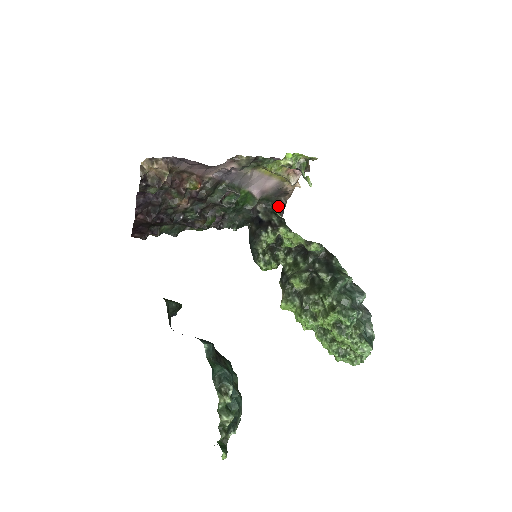
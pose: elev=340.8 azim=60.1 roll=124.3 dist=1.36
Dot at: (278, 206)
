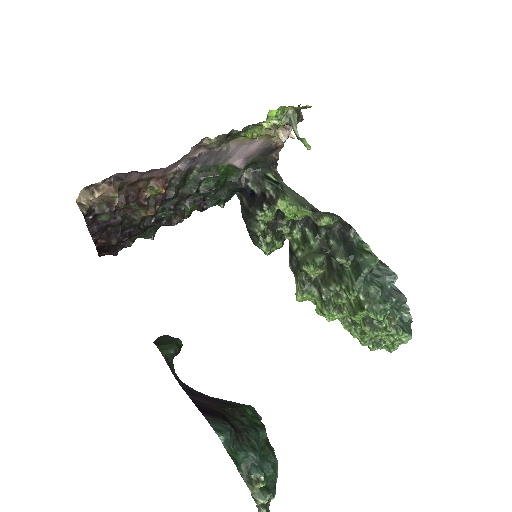
Dot at: (269, 165)
